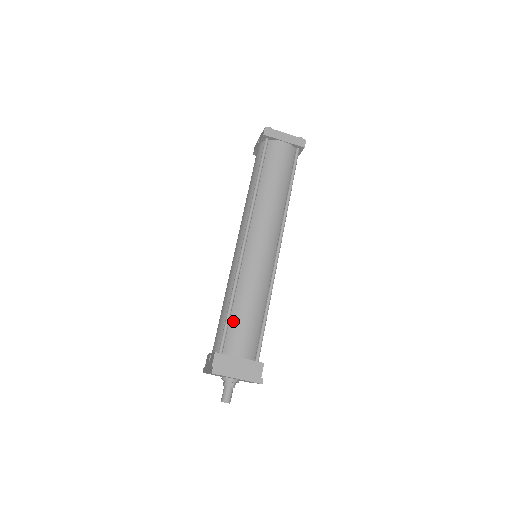
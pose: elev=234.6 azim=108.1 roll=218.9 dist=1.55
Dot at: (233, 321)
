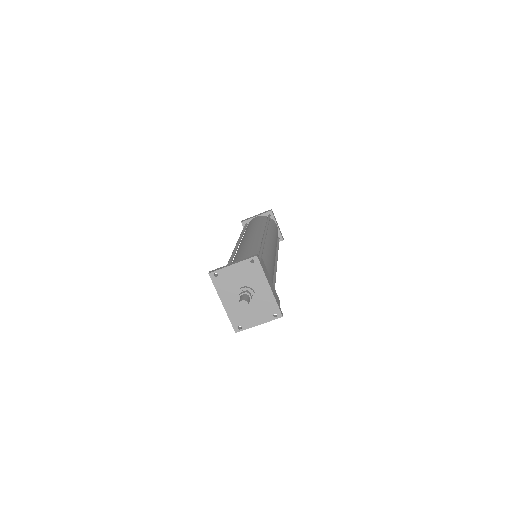
Dot at: occluded
